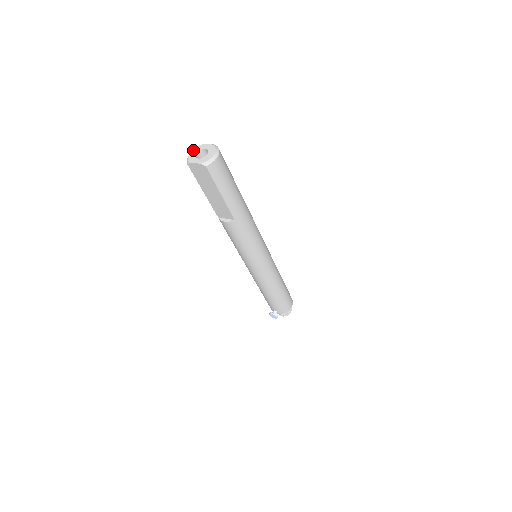
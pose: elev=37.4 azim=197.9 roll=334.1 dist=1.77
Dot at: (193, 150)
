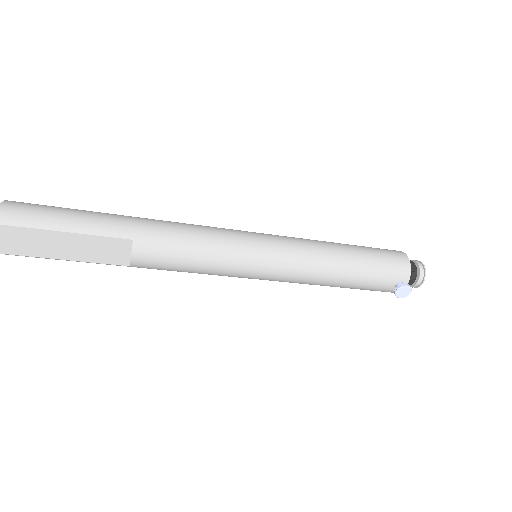
Dot at: occluded
